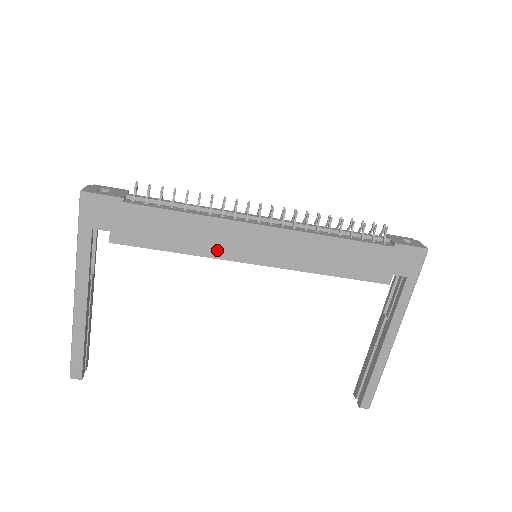
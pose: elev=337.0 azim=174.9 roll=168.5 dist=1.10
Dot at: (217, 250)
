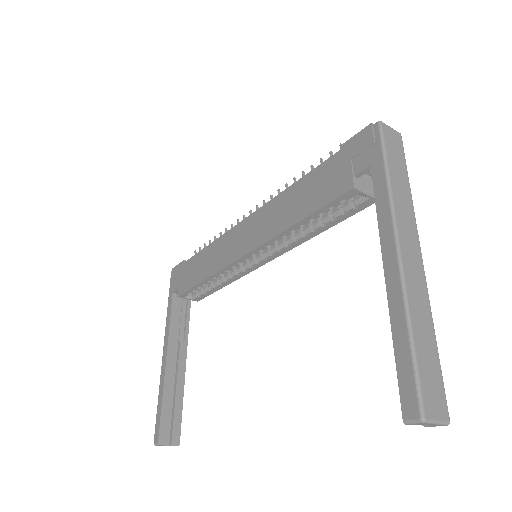
Dot at: (222, 261)
